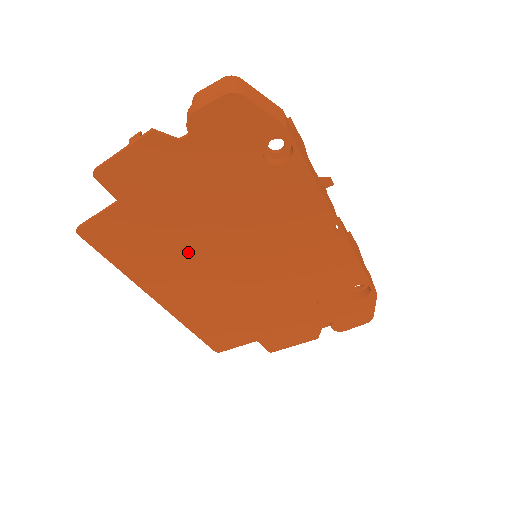
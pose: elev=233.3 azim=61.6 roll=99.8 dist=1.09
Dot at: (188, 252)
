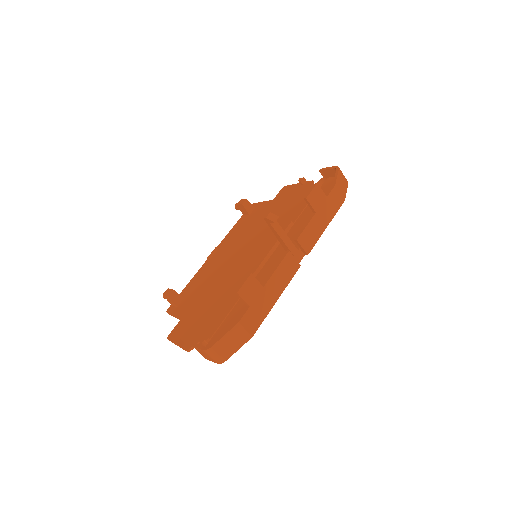
Dot at: (220, 279)
